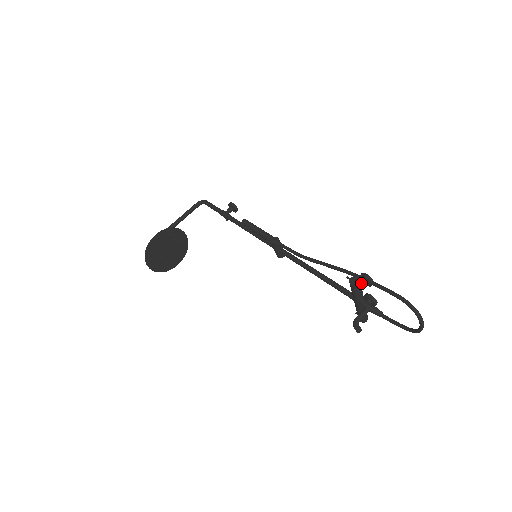
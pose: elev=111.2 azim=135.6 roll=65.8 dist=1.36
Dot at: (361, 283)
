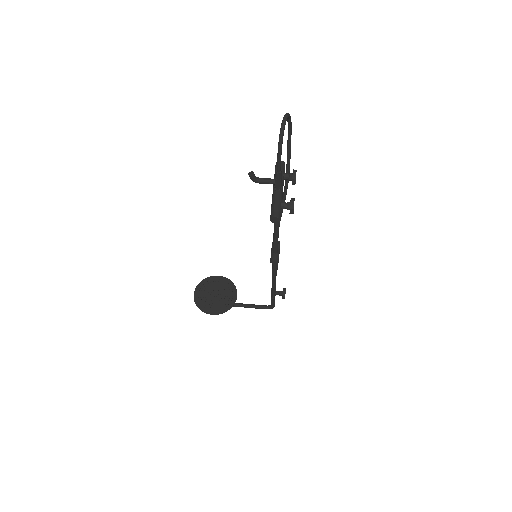
Dot at: (287, 174)
